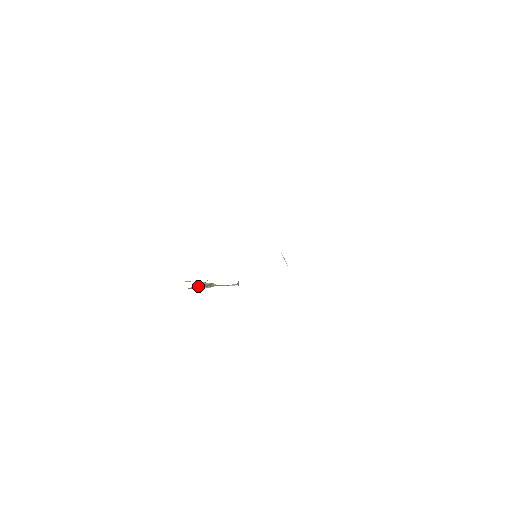
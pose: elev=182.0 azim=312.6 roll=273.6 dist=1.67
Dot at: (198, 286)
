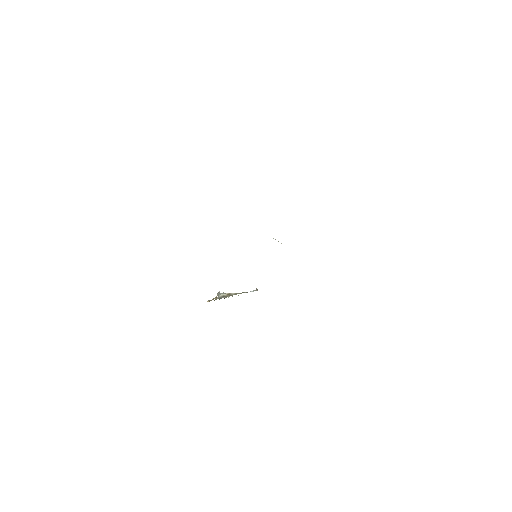
Dot at: (217, 298)
